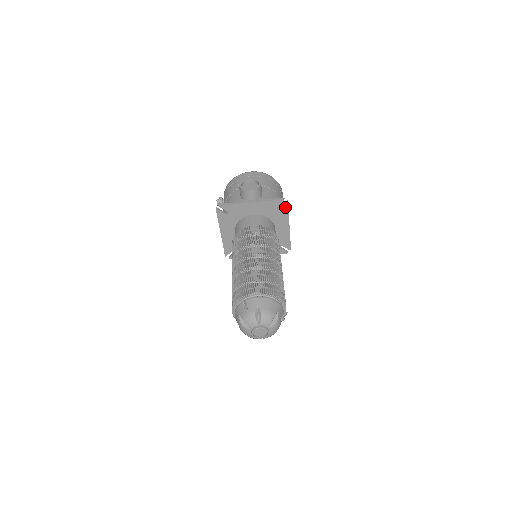
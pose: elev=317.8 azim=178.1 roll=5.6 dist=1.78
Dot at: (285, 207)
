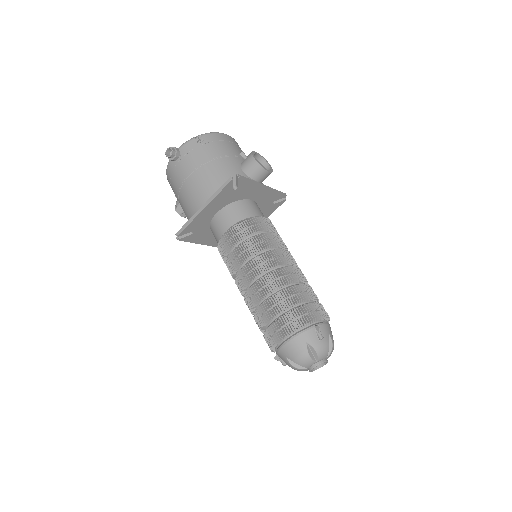
Dot at: (279, 204)
